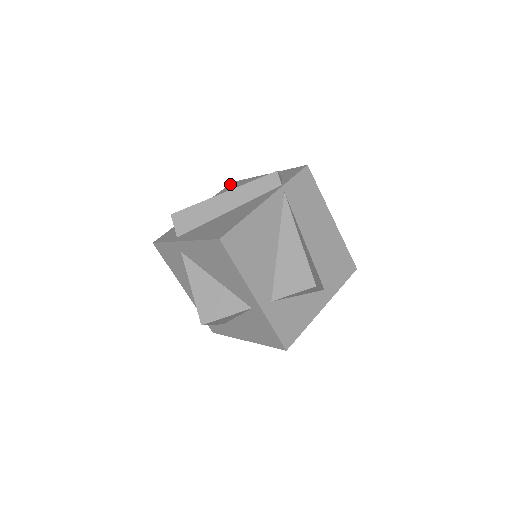
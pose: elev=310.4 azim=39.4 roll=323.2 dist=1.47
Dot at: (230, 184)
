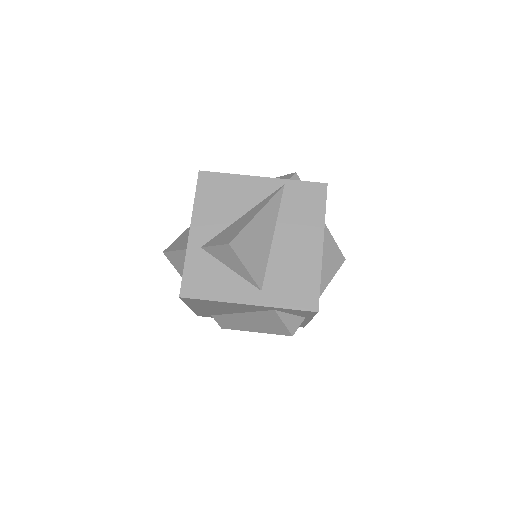
Dot at: occluded
